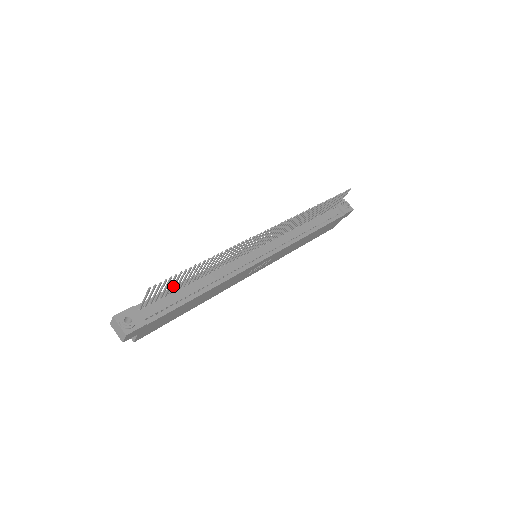
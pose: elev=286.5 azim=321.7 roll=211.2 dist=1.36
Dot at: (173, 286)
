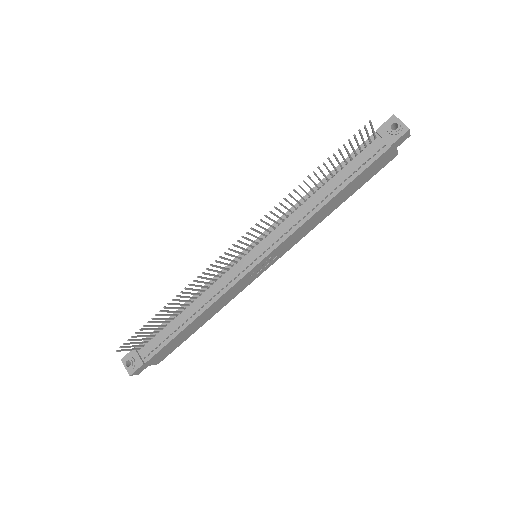
Dot at: (154, 329)
